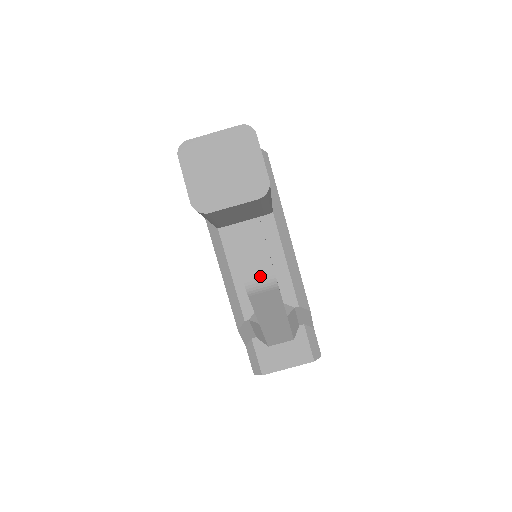
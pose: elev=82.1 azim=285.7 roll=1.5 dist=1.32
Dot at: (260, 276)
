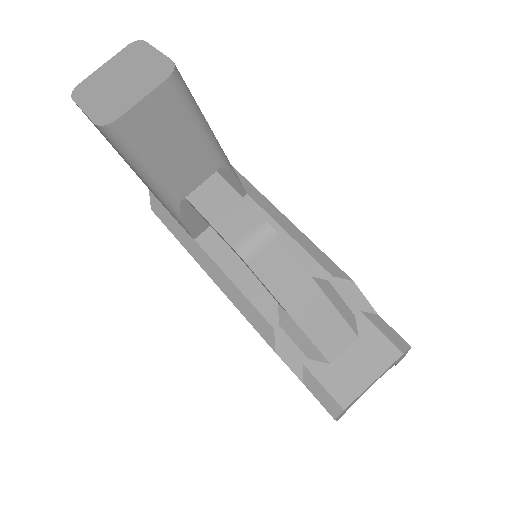
Dot at: (247, 229)
